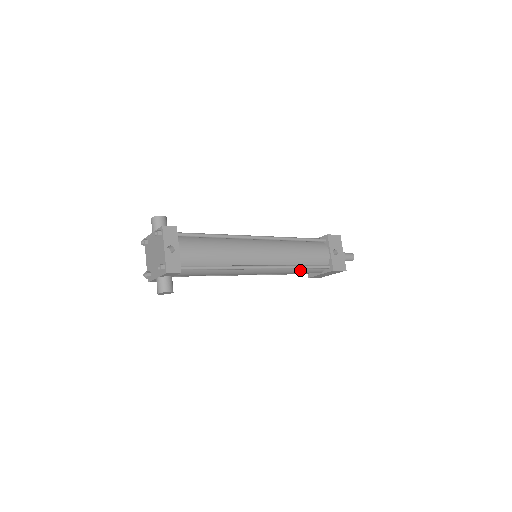
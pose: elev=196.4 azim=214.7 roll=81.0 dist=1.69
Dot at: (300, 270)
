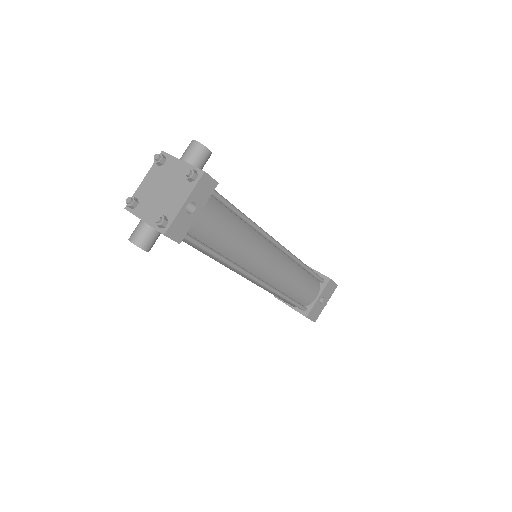
Dot at: occluded
